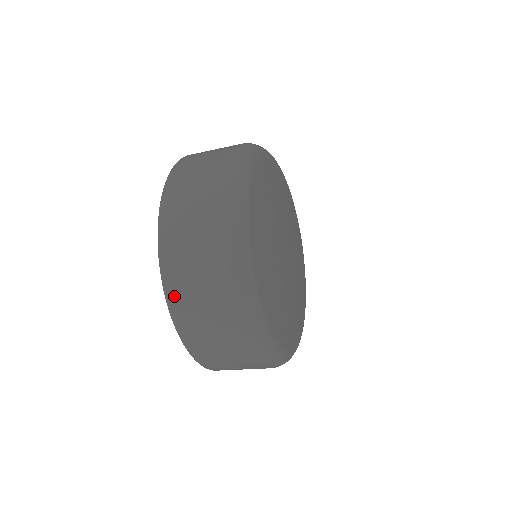
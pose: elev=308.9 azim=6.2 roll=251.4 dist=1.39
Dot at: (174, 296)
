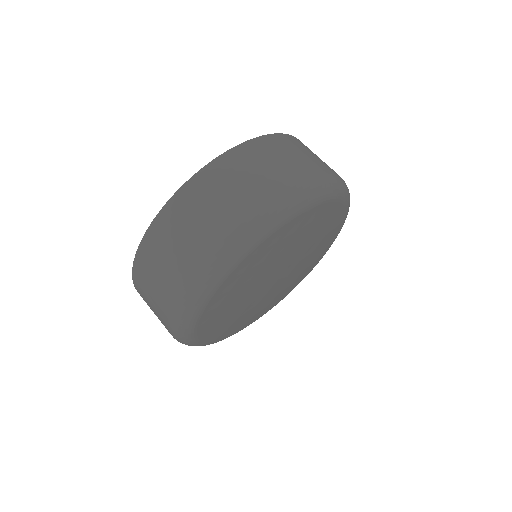
Dot at: (208, 175)
